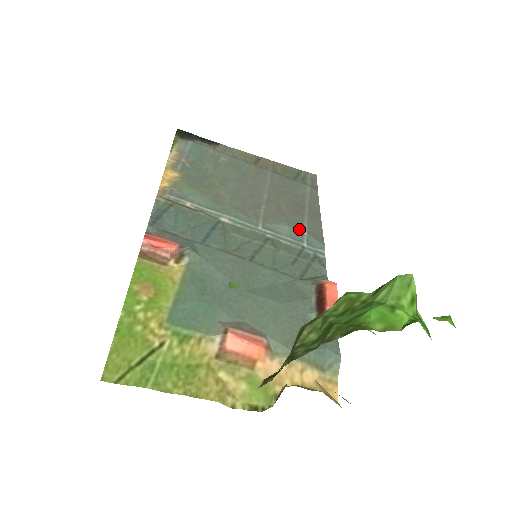
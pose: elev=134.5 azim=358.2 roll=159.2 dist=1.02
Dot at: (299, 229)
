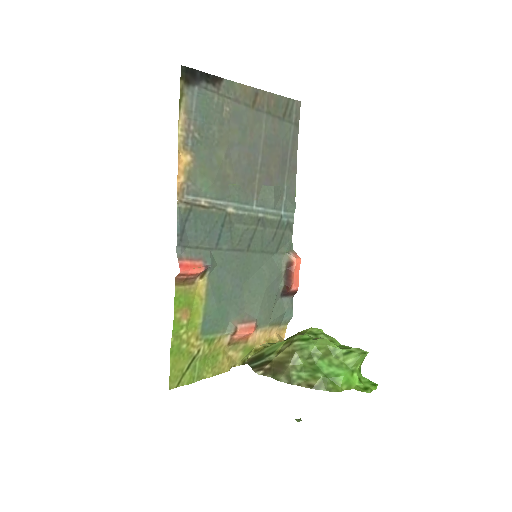
Dot at: (281, 195)
